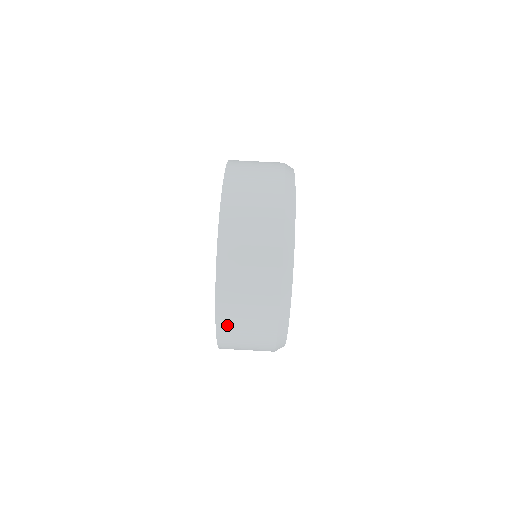
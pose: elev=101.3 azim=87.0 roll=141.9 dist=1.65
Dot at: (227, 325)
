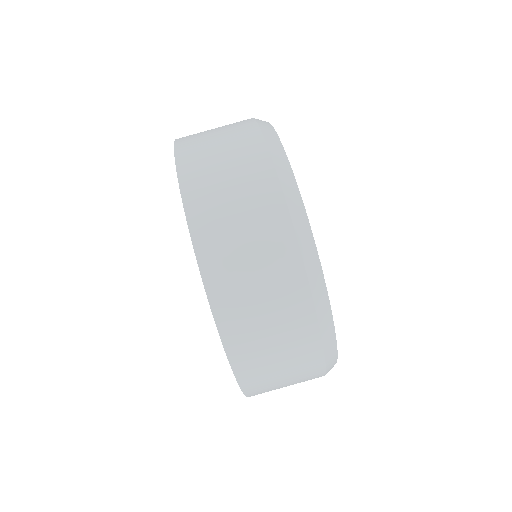
Dot at: occluded
